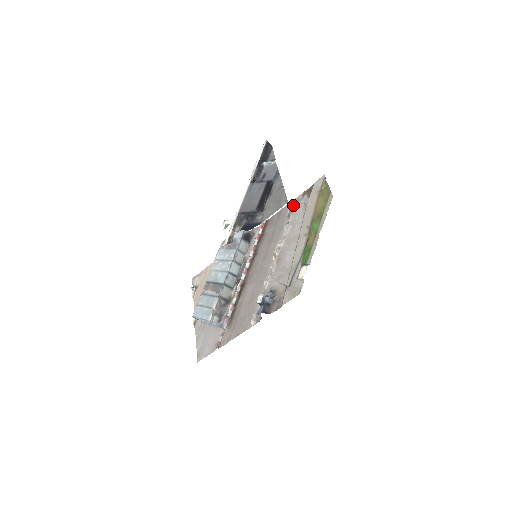
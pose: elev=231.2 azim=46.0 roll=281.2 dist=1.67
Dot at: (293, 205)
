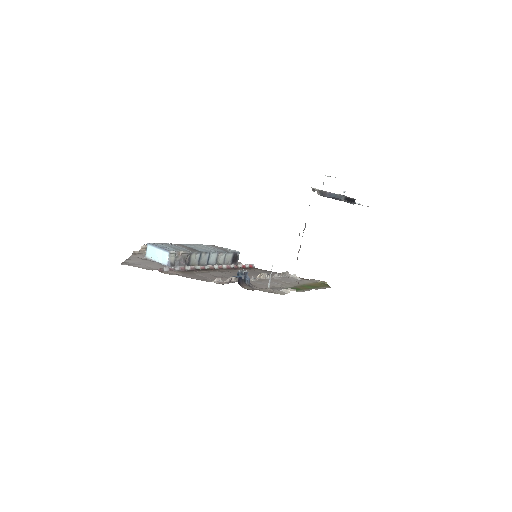
Dot at: (289, 274)
